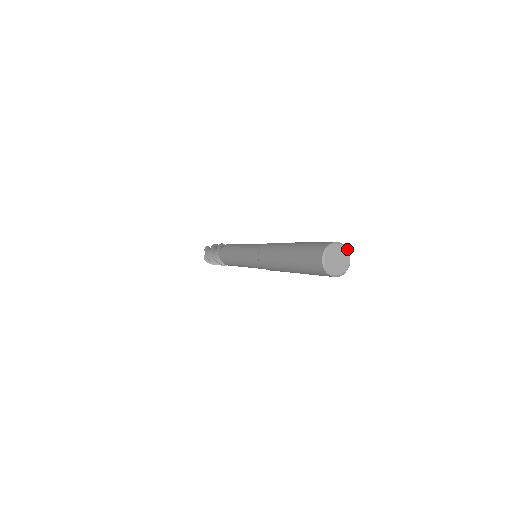
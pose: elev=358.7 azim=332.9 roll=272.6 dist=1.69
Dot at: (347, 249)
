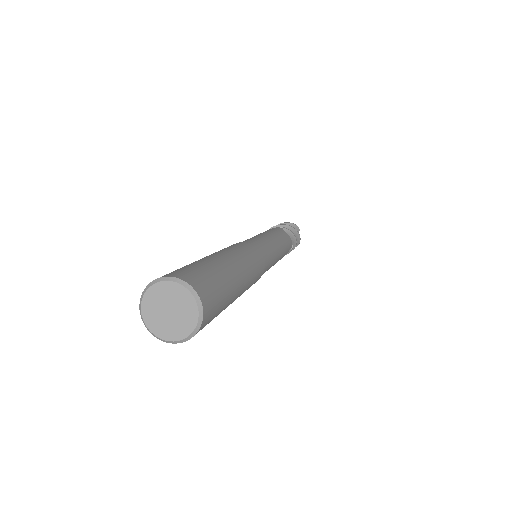
Dot at: (192, 293)
